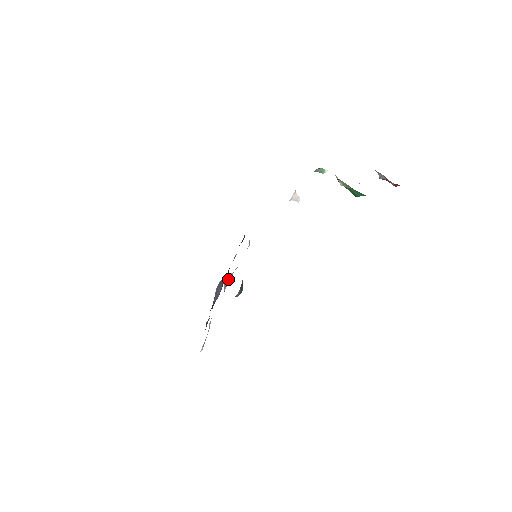
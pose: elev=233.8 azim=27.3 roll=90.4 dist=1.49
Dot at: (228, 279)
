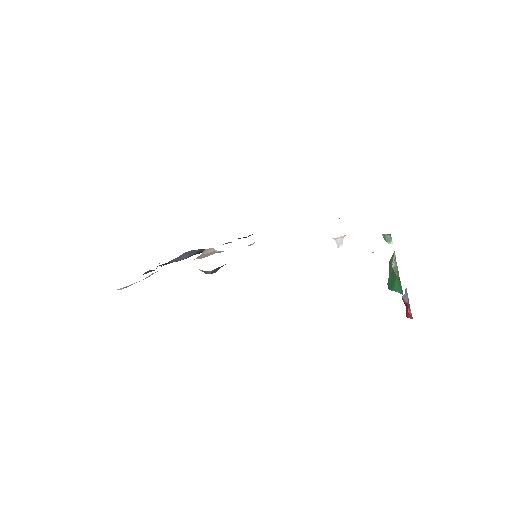
Dot at: (208, 253)
